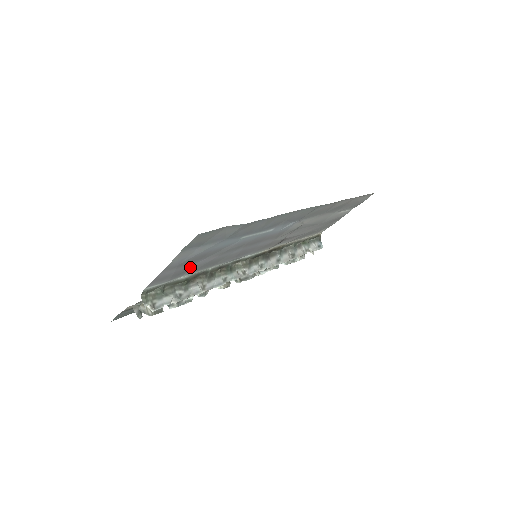
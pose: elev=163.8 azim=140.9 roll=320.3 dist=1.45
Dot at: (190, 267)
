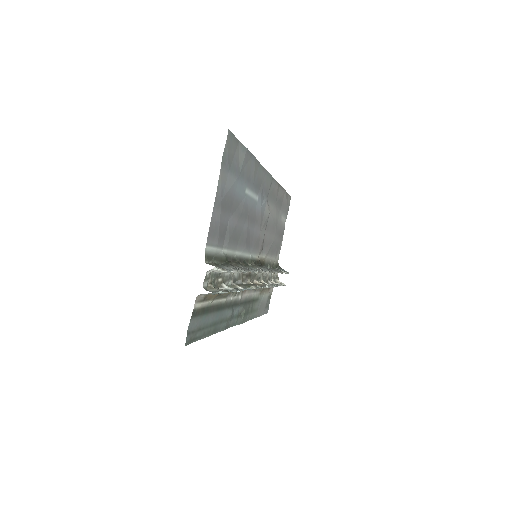
Dot at: (226, 227)
